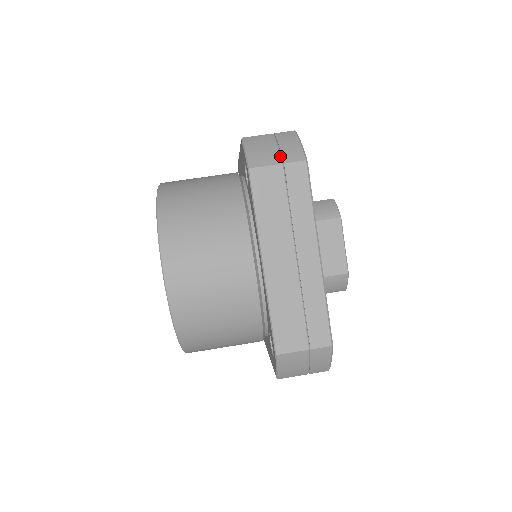
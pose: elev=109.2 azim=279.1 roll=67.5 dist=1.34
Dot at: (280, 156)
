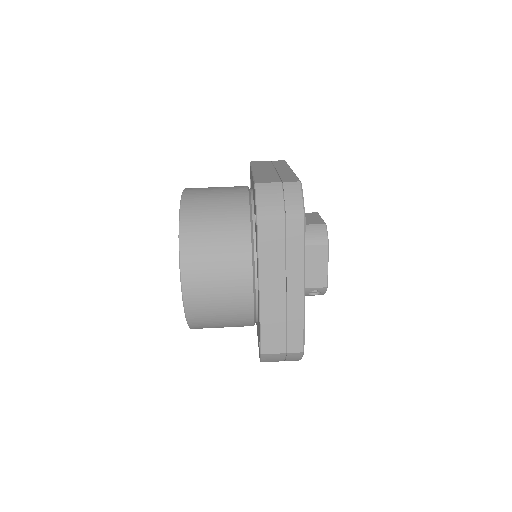
Dot at: occluded
